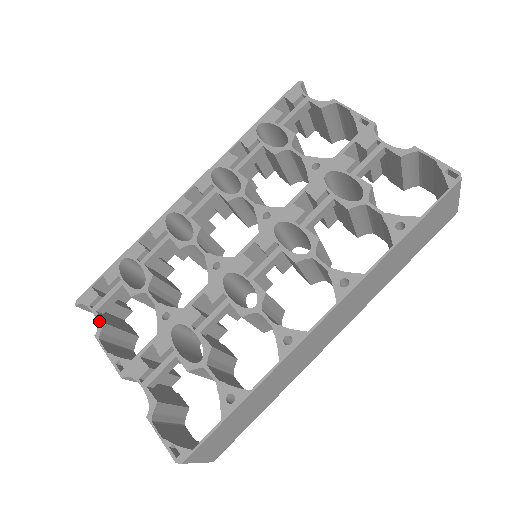
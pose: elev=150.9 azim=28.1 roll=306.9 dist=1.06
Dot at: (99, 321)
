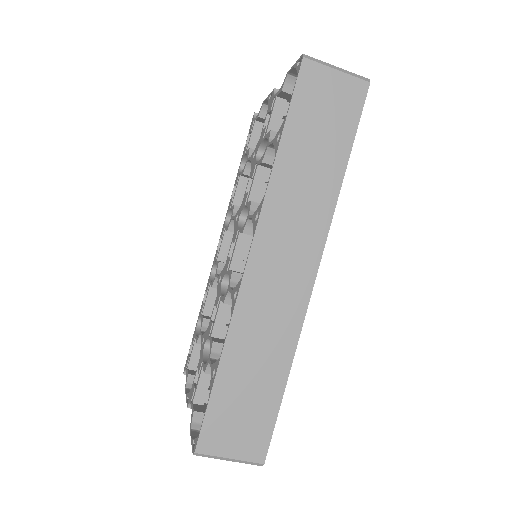
Dot at: (187, 375)
